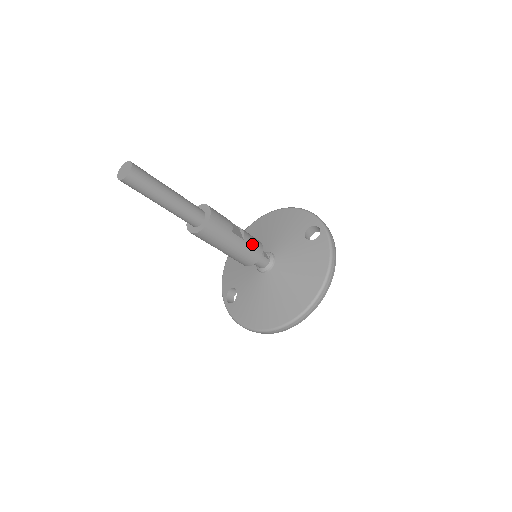
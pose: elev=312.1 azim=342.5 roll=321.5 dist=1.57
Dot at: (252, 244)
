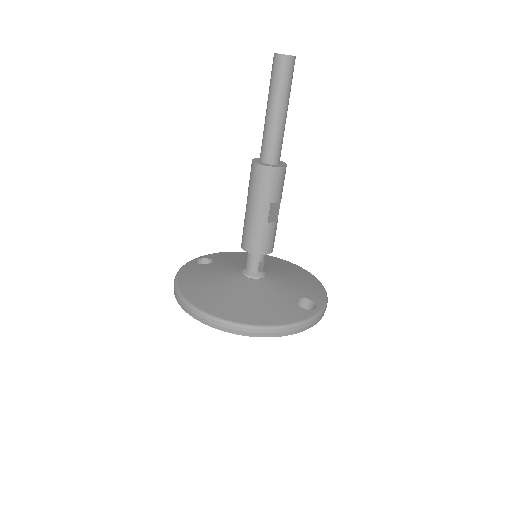
Dot at: (267, 236)
